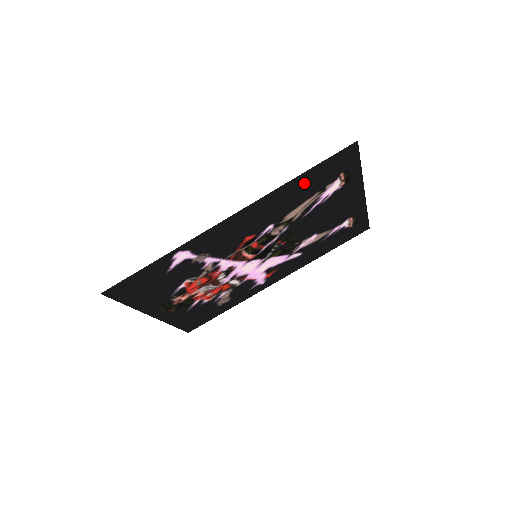
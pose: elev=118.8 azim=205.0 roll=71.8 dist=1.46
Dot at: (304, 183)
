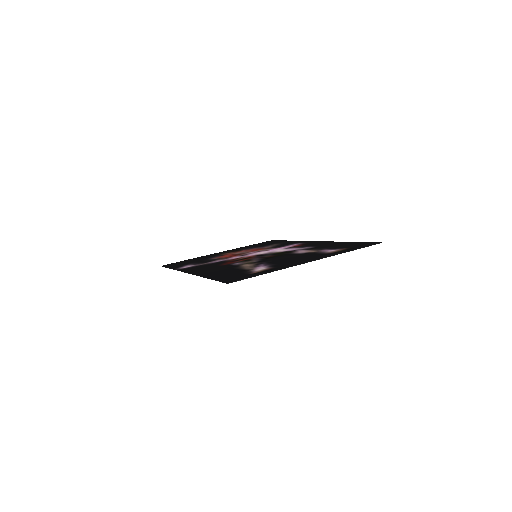
Dot at: (221, 275)
